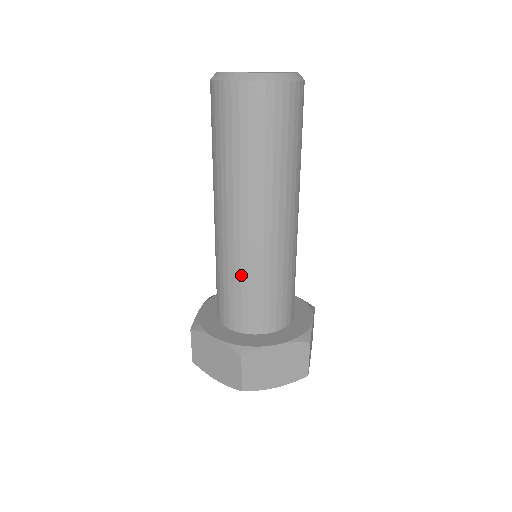
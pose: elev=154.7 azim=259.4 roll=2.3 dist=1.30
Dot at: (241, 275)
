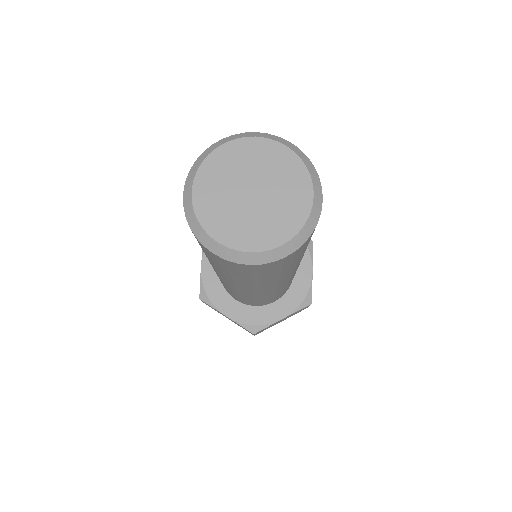
Dot at: (247, 298)
